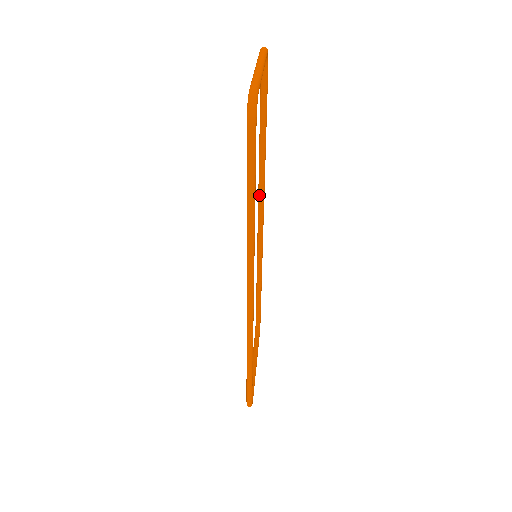
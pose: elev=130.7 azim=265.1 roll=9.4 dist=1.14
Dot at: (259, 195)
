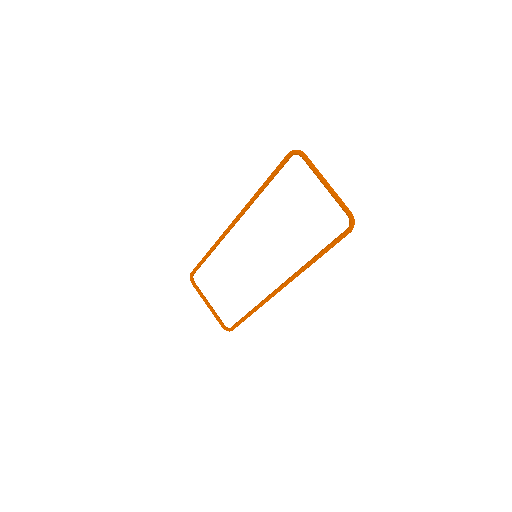
Dot at: (243, 214)
